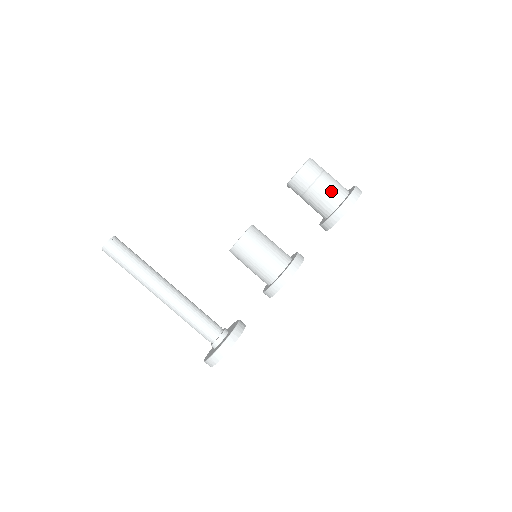
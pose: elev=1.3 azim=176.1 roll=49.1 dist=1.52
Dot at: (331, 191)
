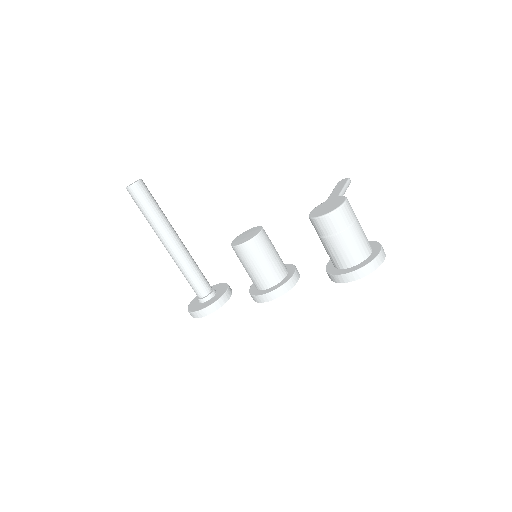
Dot at: (343, 253)
